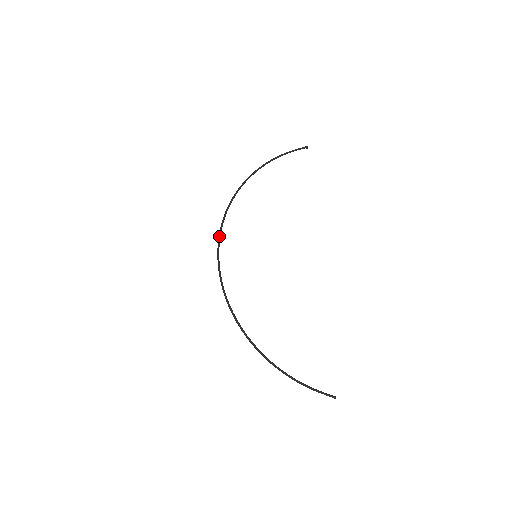
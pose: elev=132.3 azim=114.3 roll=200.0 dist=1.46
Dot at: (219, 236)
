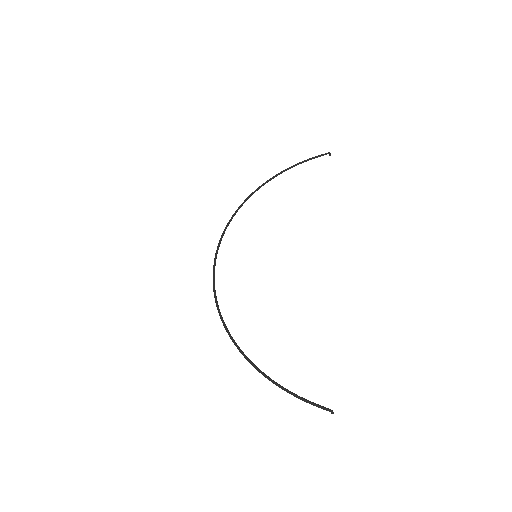
Dot at: (220, 239)
